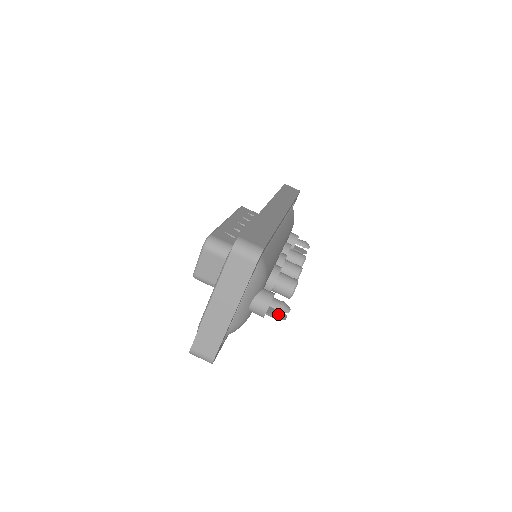
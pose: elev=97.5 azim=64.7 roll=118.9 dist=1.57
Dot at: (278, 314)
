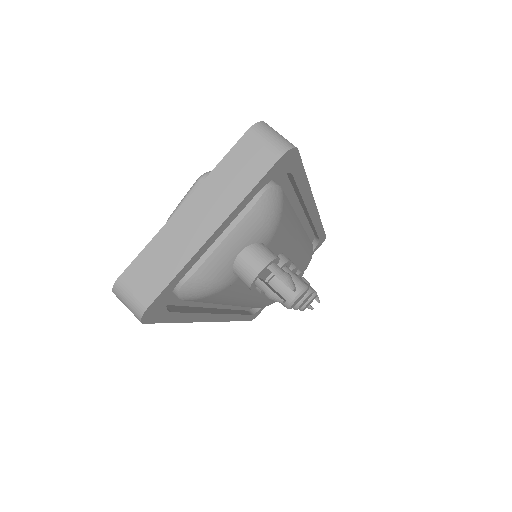
Dot at: (274, 290)
